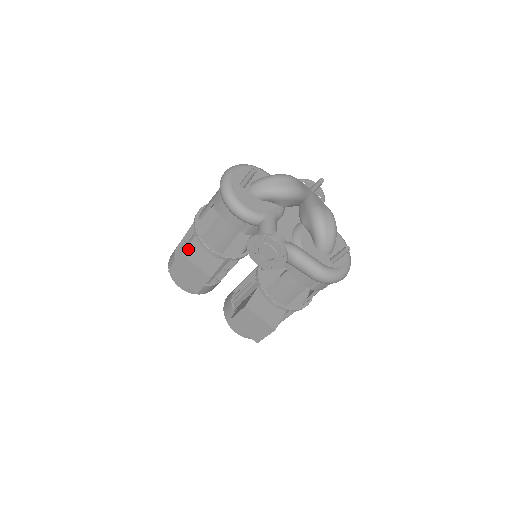
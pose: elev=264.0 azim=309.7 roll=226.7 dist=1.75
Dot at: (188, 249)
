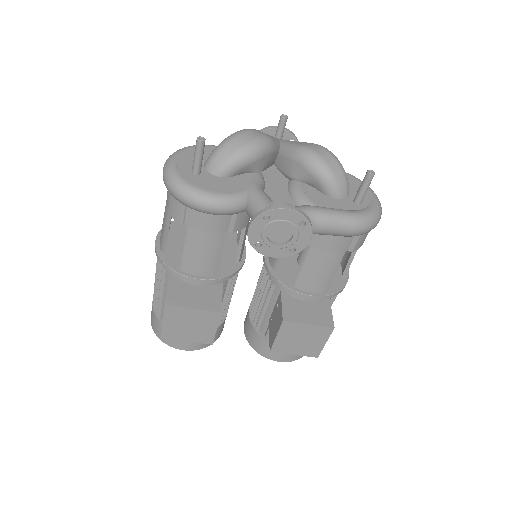
Dot at: (171, 295)
